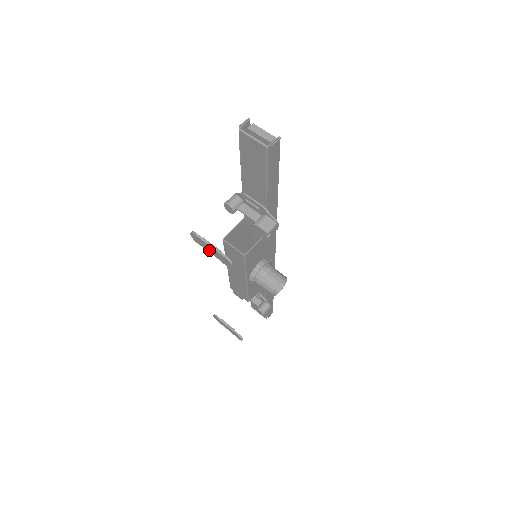
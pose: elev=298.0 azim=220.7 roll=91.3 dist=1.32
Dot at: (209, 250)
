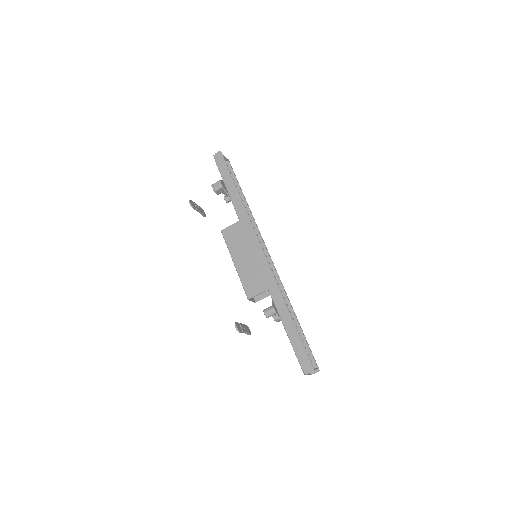
Dot at: occluded
